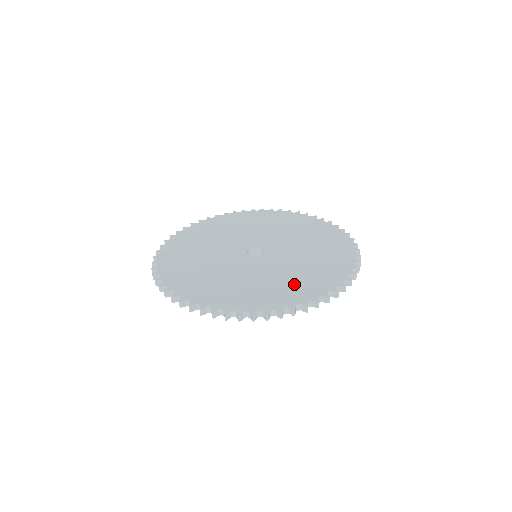
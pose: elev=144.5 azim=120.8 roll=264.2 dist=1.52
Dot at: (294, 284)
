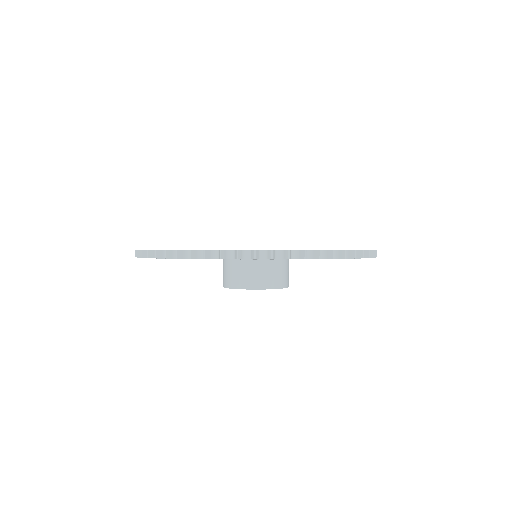
Dot at: occluded
